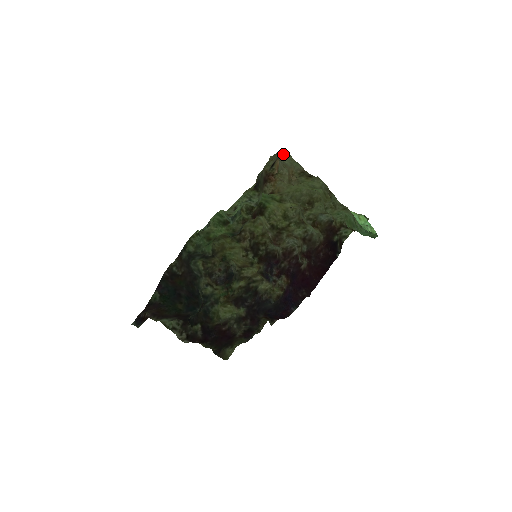
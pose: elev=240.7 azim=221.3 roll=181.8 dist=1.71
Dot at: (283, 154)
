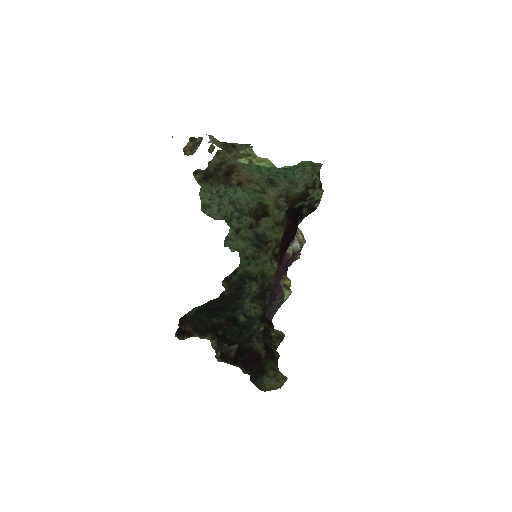
Dot at: (211, 139)
